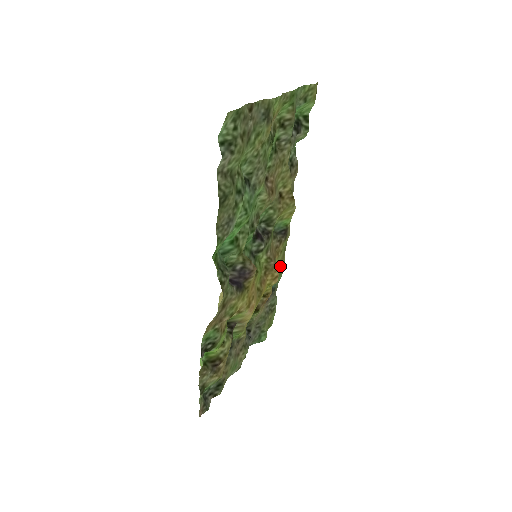
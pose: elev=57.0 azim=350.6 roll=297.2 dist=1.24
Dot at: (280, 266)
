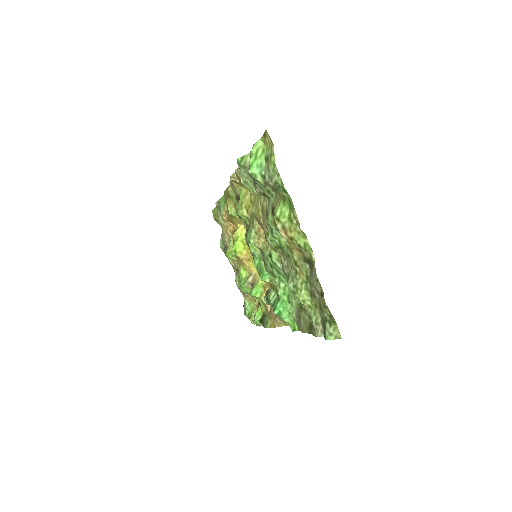
Dot at: occluded
